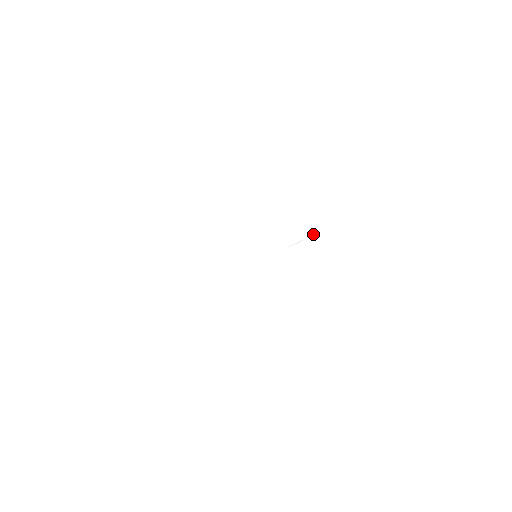
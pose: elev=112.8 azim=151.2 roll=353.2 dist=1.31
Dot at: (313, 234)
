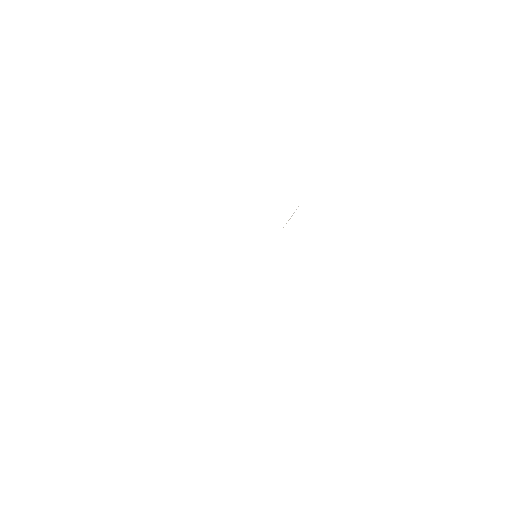
Dot at: occluded
